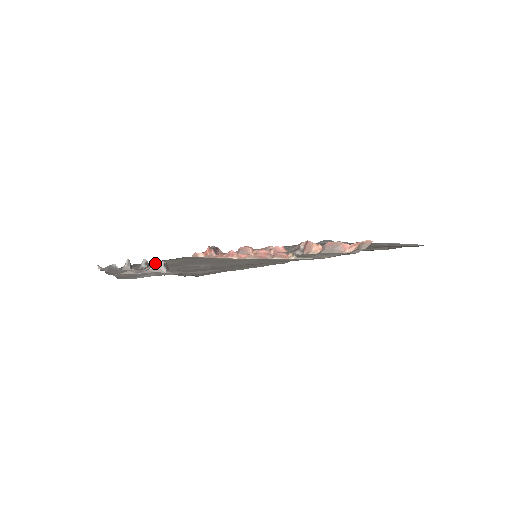
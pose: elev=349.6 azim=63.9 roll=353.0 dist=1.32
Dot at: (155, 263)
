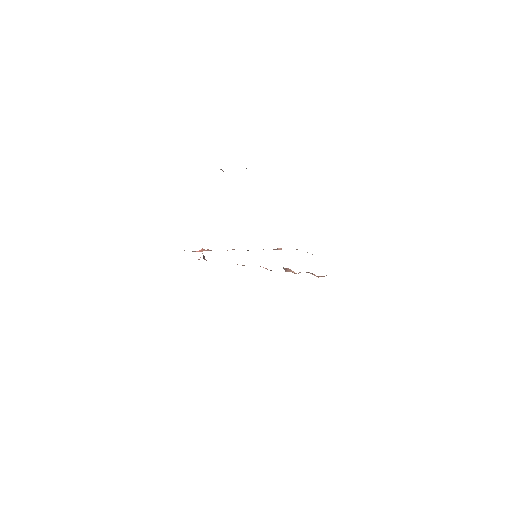
Dot at: occluded
